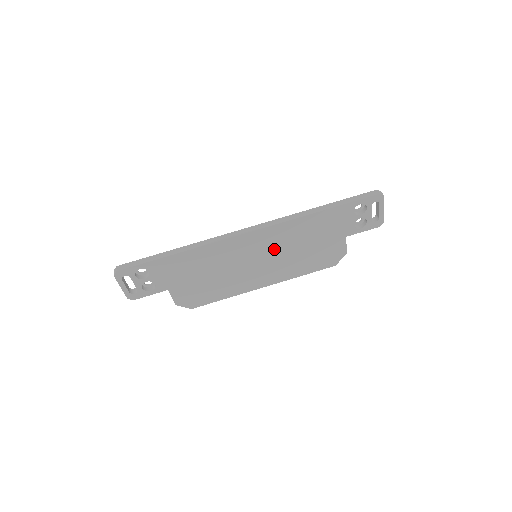
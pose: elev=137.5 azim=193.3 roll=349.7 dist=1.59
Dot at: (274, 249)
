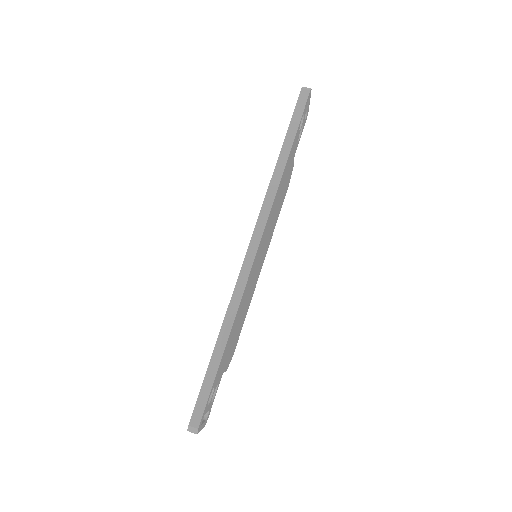
Dot at: (267, 234)
